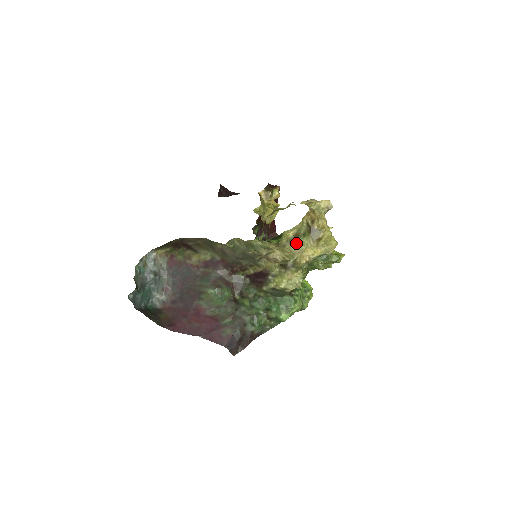
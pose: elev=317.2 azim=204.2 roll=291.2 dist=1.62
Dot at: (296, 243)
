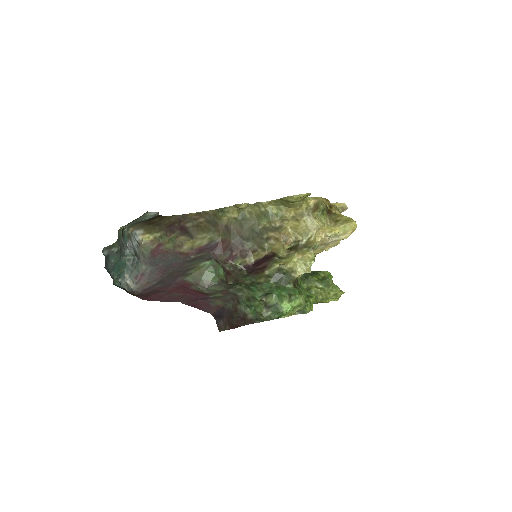
Dot at: (314, 217)
